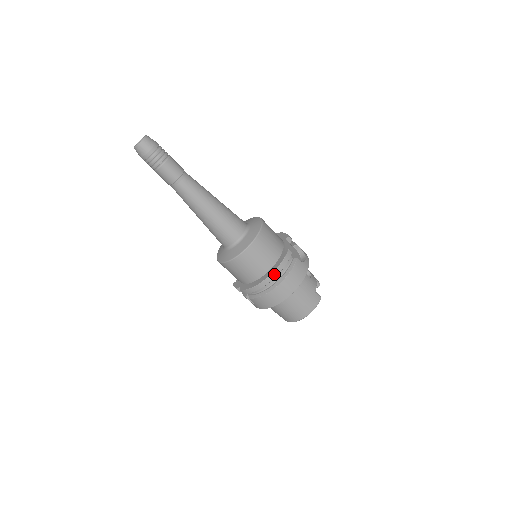
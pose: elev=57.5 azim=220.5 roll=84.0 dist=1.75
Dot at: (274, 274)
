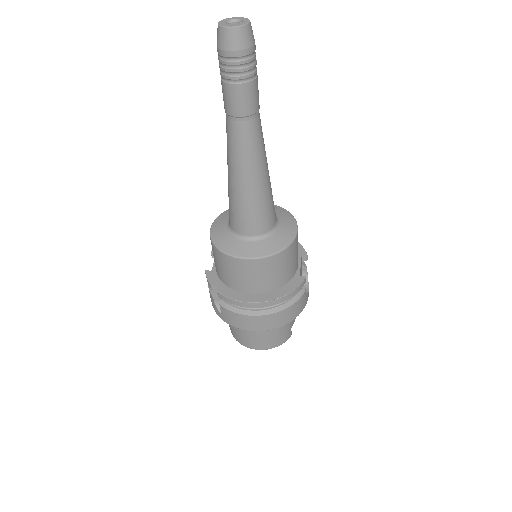
Dot at: (277, 301)
